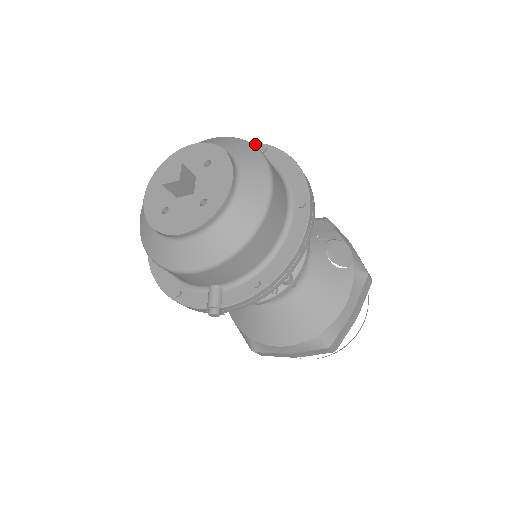
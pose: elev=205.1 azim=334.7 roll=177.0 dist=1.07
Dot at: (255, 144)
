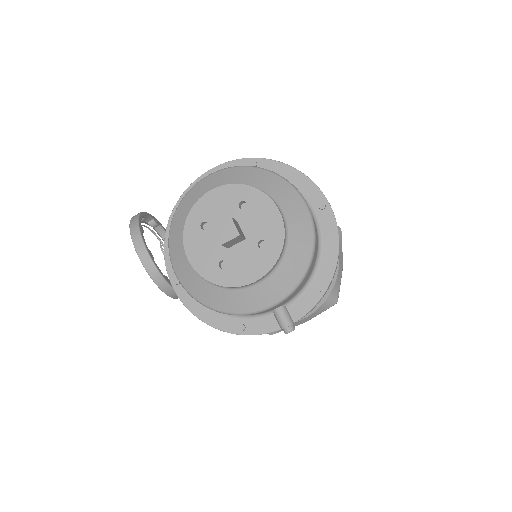
Dot at: (241, 161)
